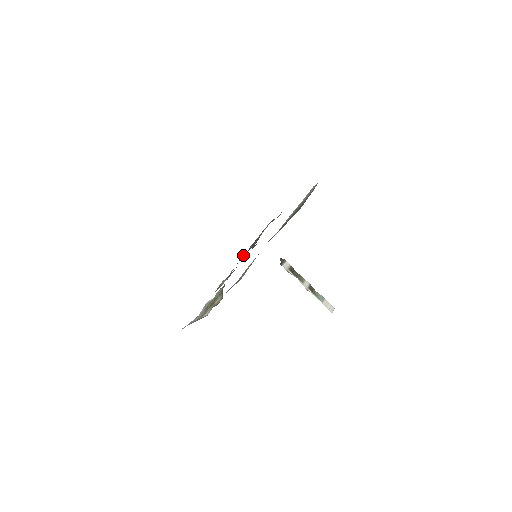
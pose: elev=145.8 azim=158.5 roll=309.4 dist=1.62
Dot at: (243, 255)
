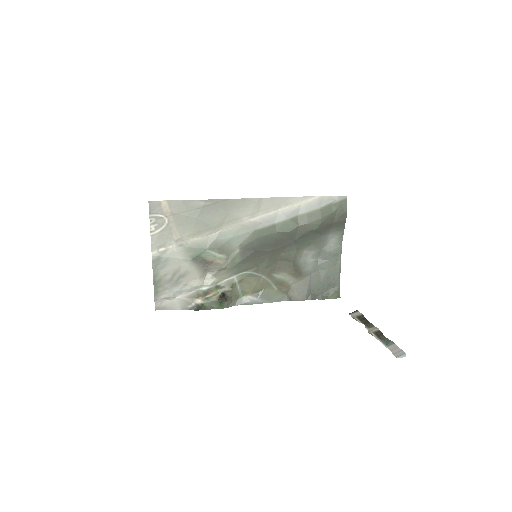
Dot at: (289, 291)
